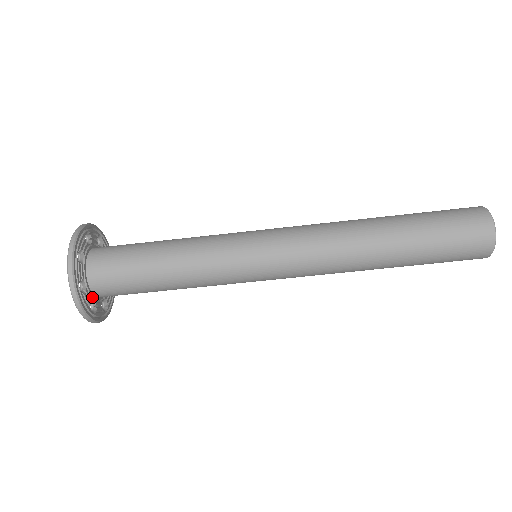
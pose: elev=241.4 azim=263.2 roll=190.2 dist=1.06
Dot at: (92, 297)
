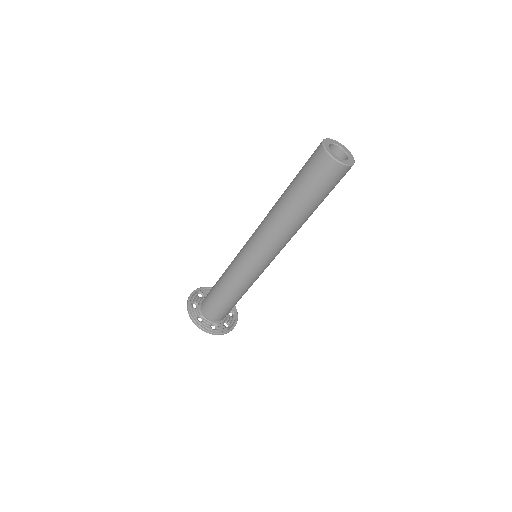
Dot at: (222, 322)
